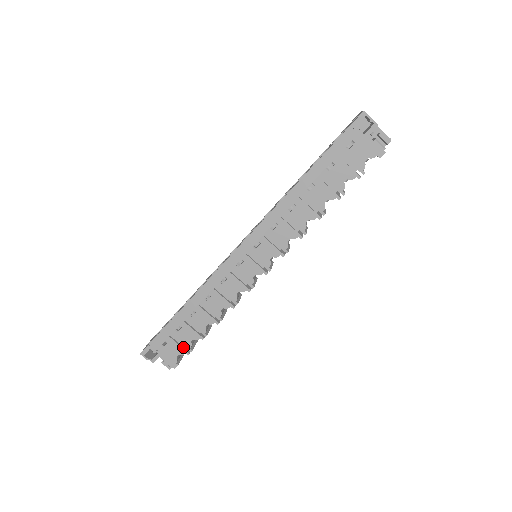
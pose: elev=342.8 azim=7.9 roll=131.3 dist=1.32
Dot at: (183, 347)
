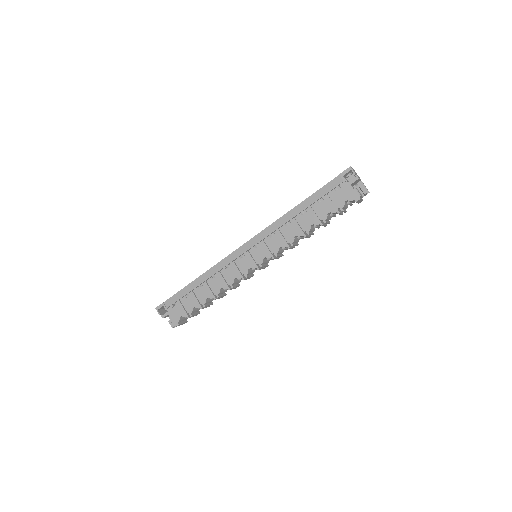
Dot at: (186, 311)
